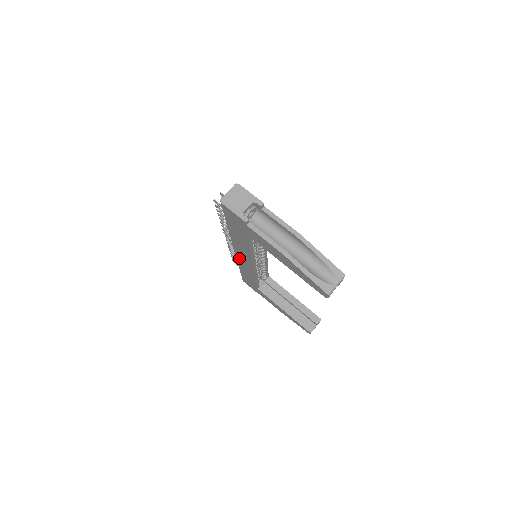
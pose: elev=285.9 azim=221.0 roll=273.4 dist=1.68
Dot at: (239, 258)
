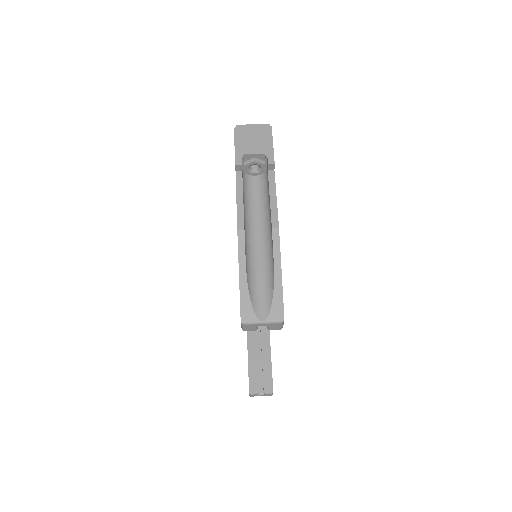
Dot at: occluded
